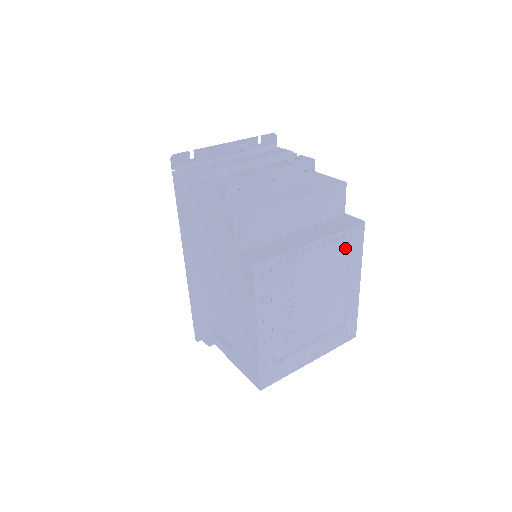
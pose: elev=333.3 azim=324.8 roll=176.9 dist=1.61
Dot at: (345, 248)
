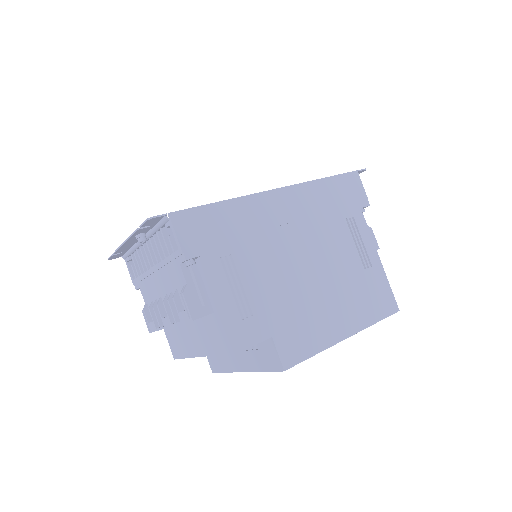
Dot at: occluded
